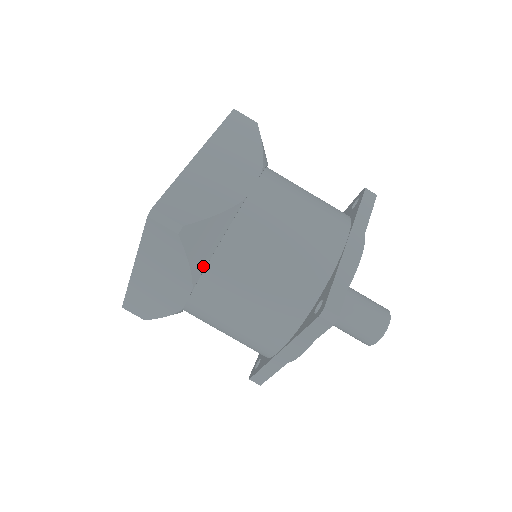
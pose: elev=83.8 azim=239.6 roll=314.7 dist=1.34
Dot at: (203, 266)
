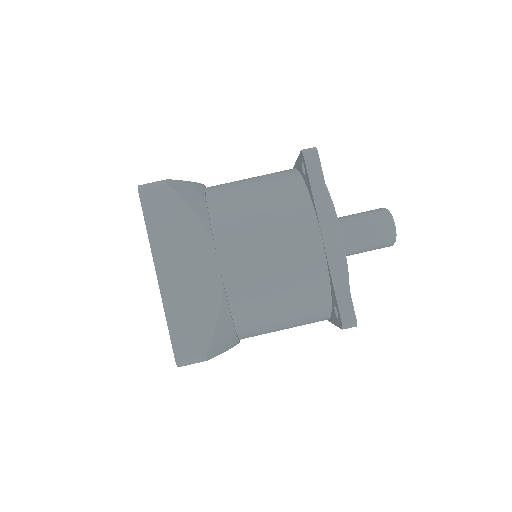
Dot at: (206, 215)
